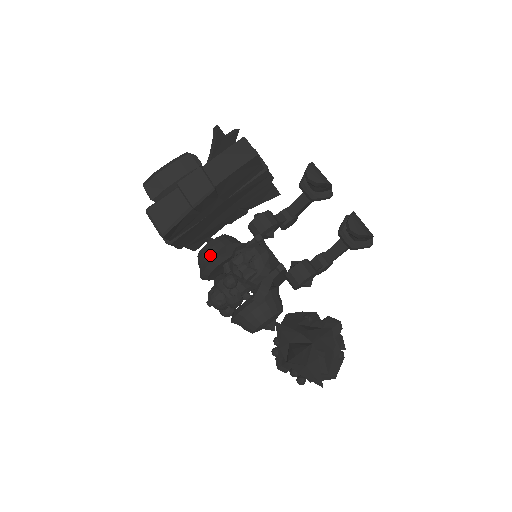
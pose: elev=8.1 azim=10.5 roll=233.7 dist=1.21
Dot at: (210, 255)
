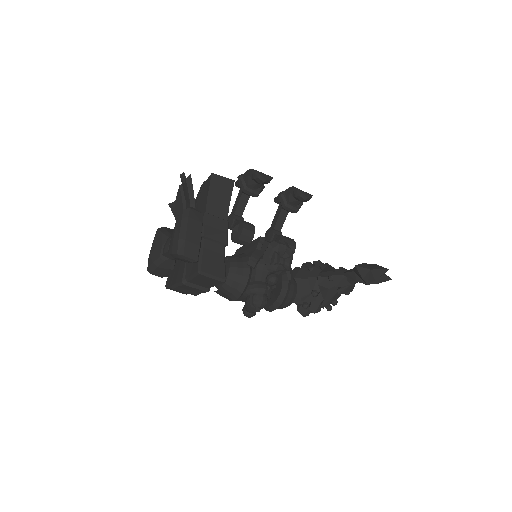
Dot at: (241, 275)
